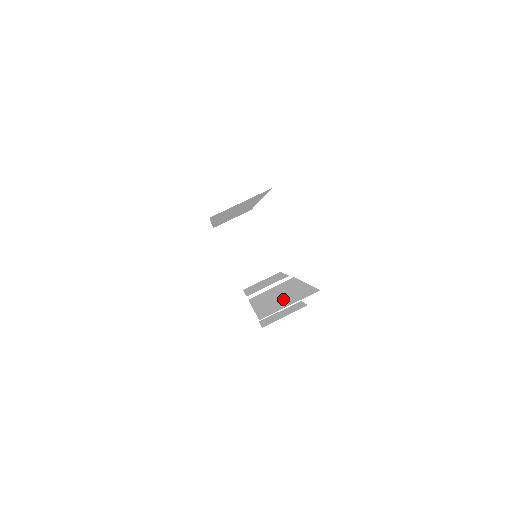
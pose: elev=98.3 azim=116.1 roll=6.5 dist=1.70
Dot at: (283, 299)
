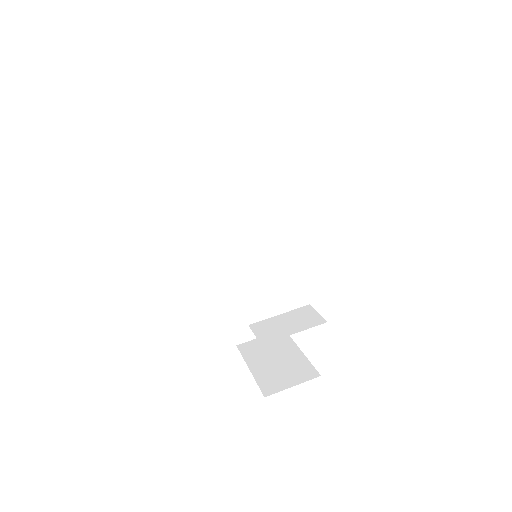
Dot at: occluded
